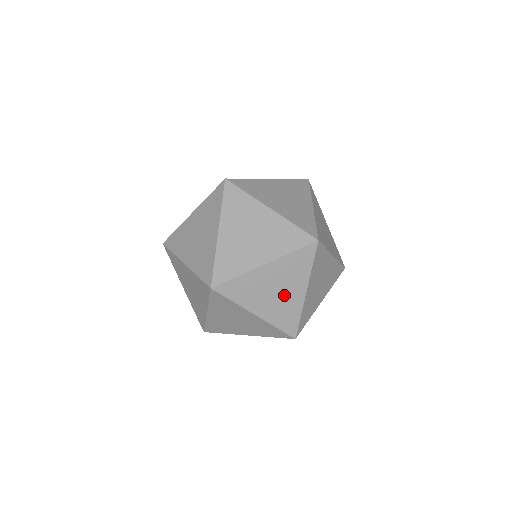
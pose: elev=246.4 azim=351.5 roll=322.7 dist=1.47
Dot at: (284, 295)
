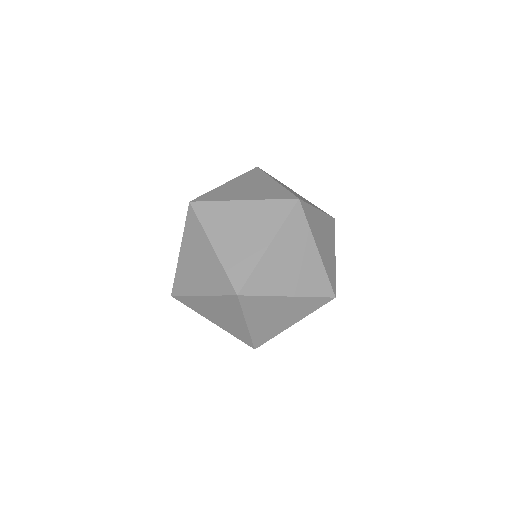
Dot at: (229, 320)
